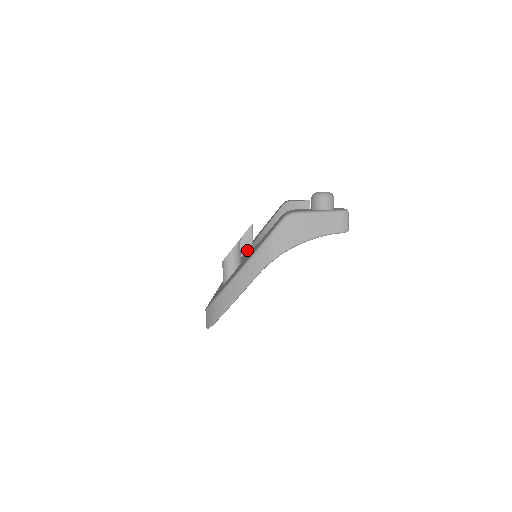
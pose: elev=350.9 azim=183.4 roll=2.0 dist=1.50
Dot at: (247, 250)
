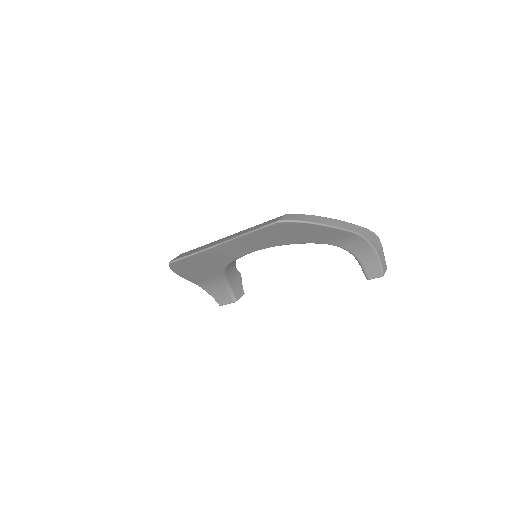
Dot at: occluded
